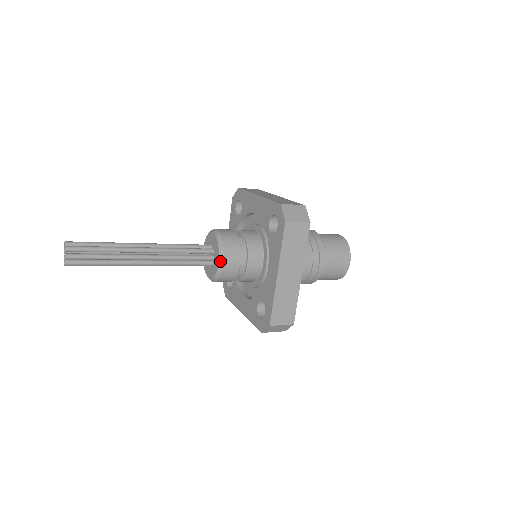
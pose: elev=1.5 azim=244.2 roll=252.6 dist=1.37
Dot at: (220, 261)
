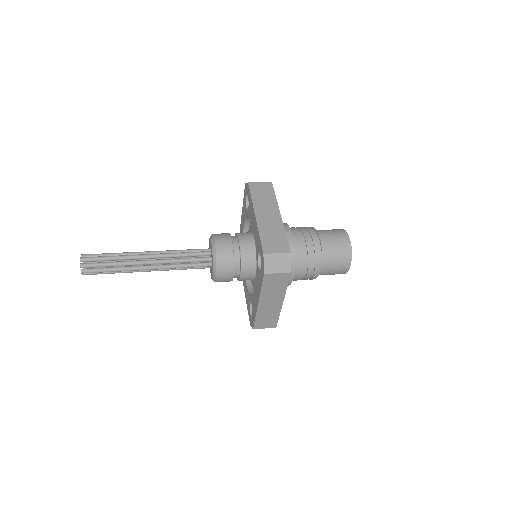
Dot at: (214, 275)
